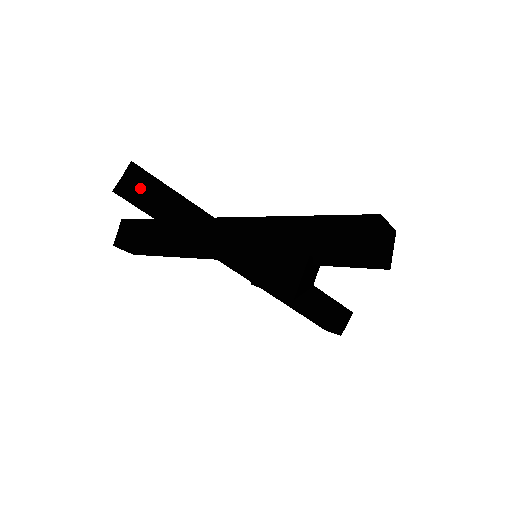
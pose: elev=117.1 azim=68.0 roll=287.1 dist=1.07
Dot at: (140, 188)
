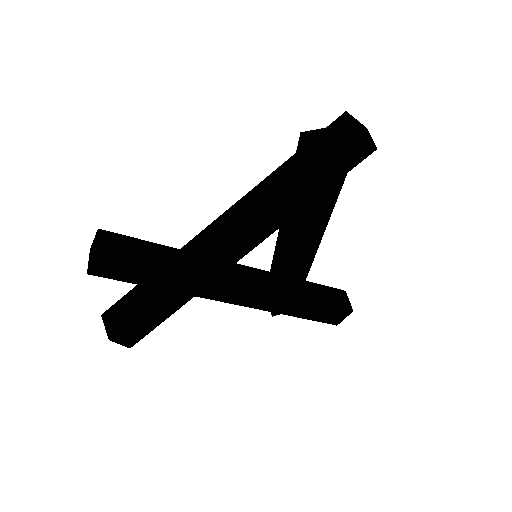
Dot at: (120, 247)
